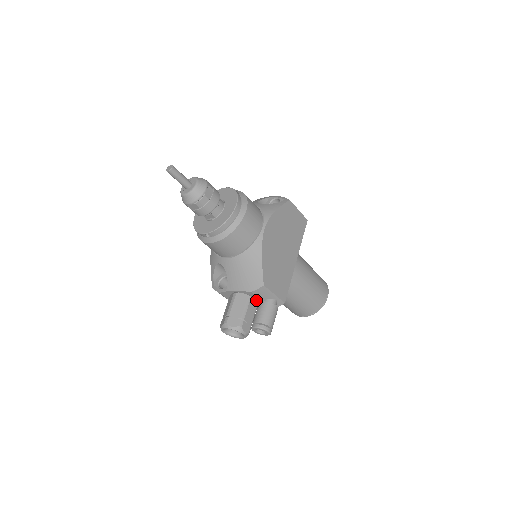
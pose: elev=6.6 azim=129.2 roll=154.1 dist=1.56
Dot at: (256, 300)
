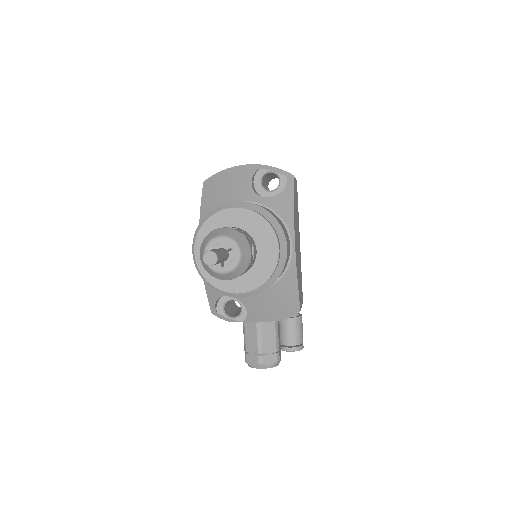
Dot at: occluded
